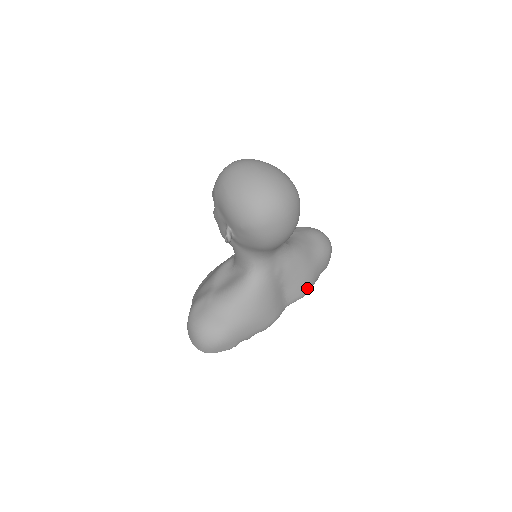
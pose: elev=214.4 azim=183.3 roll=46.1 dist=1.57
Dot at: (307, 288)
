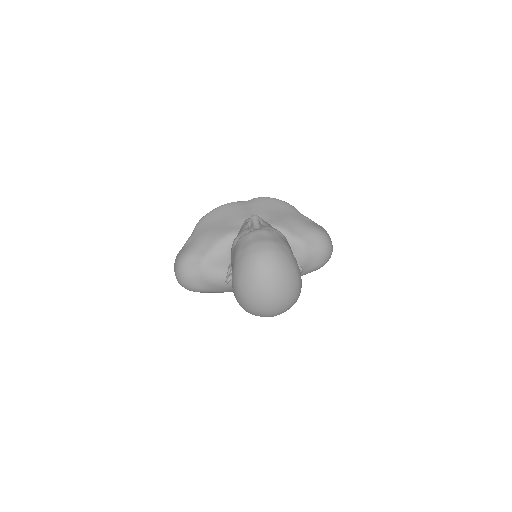
Dot at: occluded
